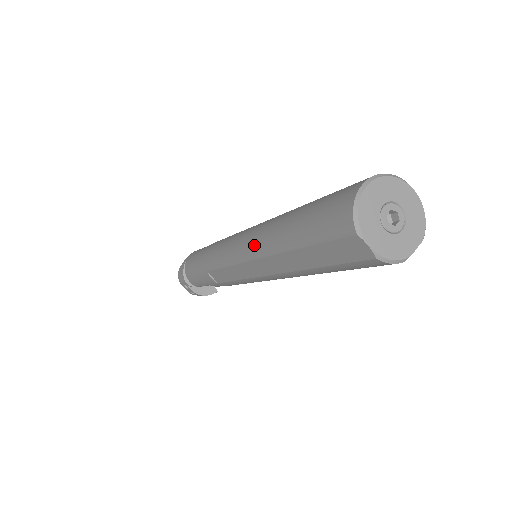
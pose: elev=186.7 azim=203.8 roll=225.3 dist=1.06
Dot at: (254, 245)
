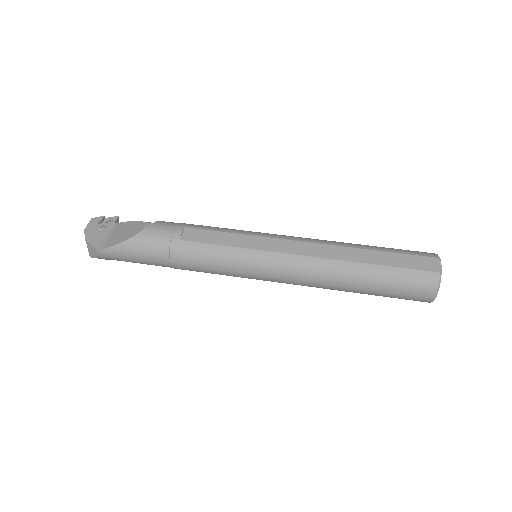
Dot at: occluded
